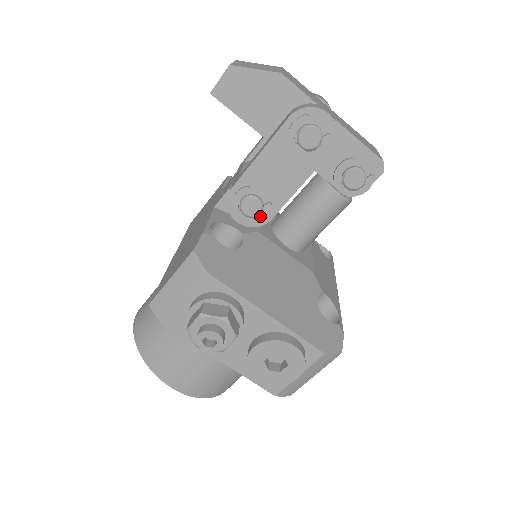
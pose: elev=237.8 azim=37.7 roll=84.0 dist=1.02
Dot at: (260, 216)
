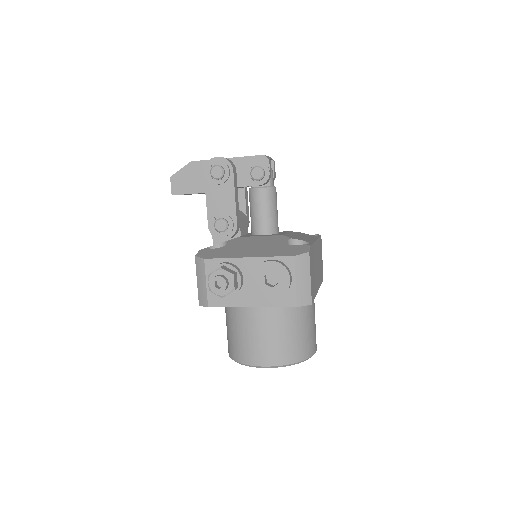
Dot at: (230, 227)
